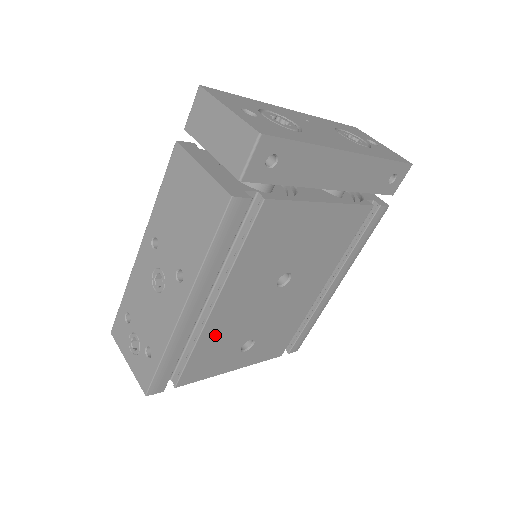
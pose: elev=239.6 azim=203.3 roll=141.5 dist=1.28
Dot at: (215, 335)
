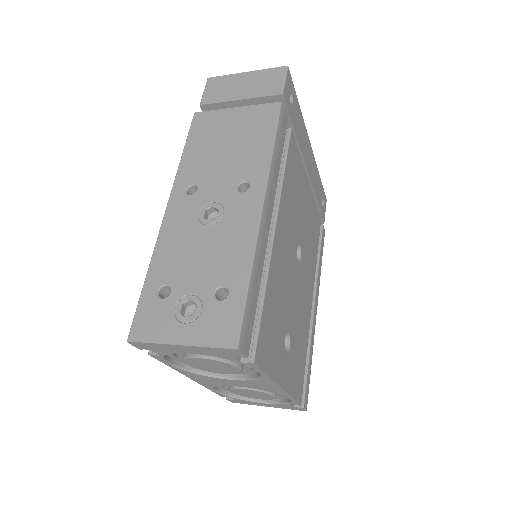
Dot at: (274, 286)
